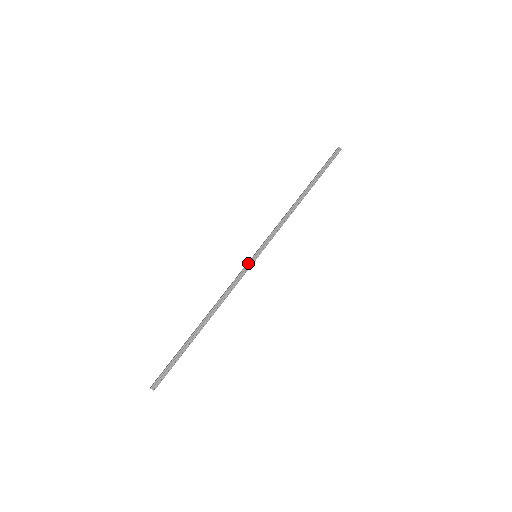
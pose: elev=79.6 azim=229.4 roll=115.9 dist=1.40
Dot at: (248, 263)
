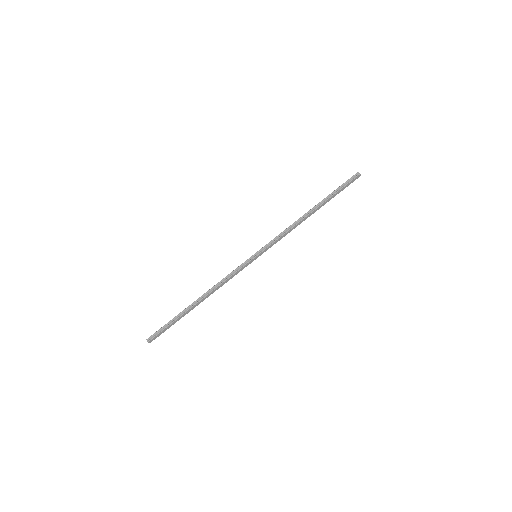
Dot at: (246, 260)
